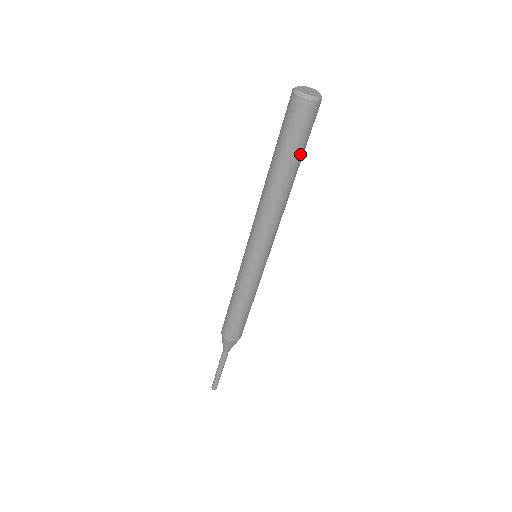
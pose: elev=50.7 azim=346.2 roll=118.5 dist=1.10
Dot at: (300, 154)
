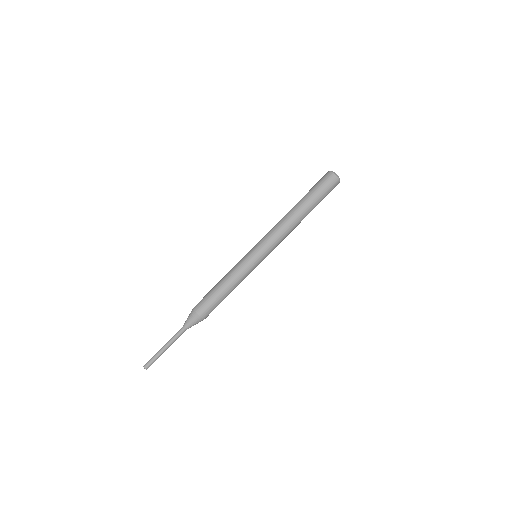
Dot at: (312, 196)
